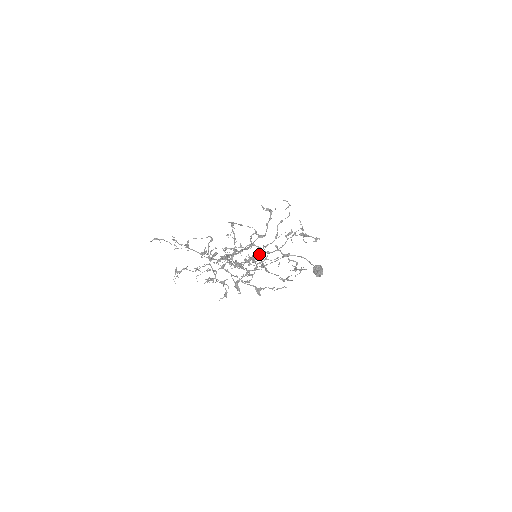
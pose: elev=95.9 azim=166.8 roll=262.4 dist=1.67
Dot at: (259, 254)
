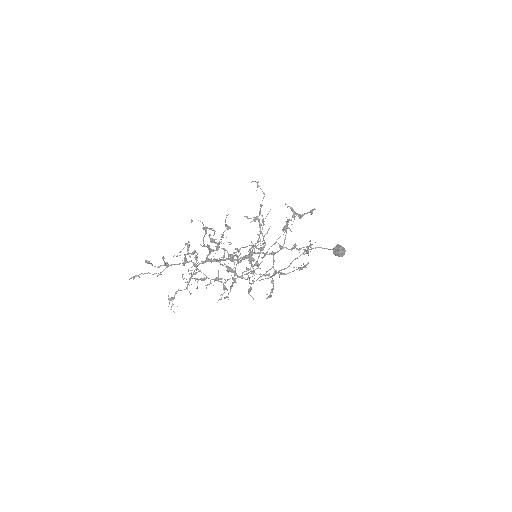
Dot at: occluded
